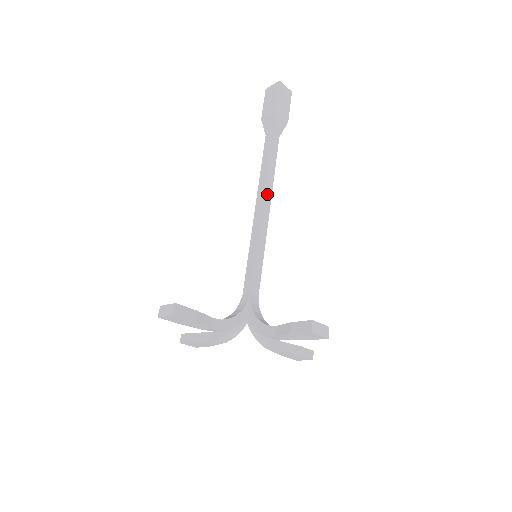
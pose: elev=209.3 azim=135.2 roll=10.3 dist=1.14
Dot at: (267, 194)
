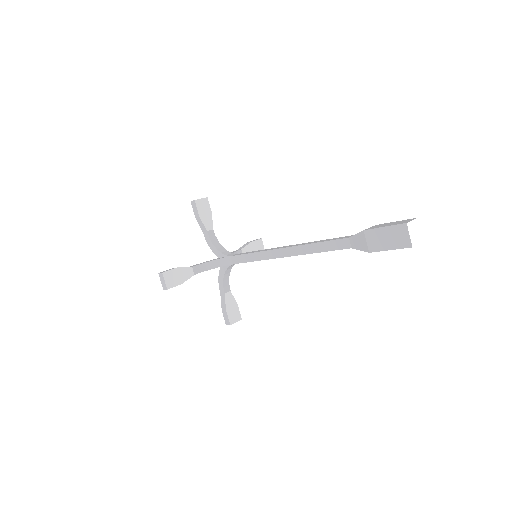
Dot at: (297, 255)
